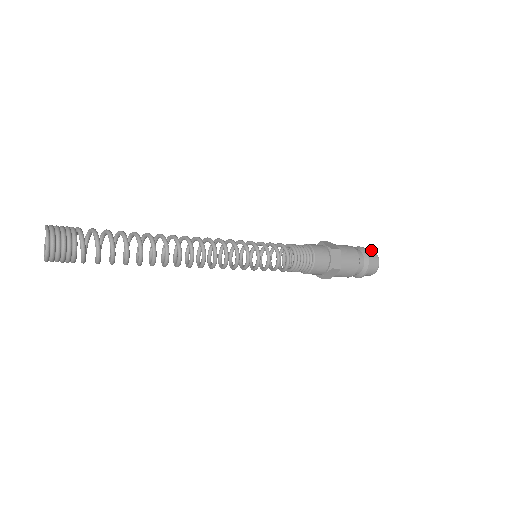
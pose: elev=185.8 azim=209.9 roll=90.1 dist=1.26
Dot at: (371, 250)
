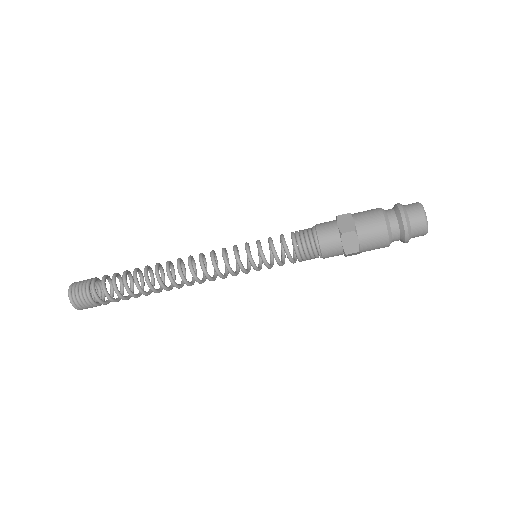
Dot at: occluded
